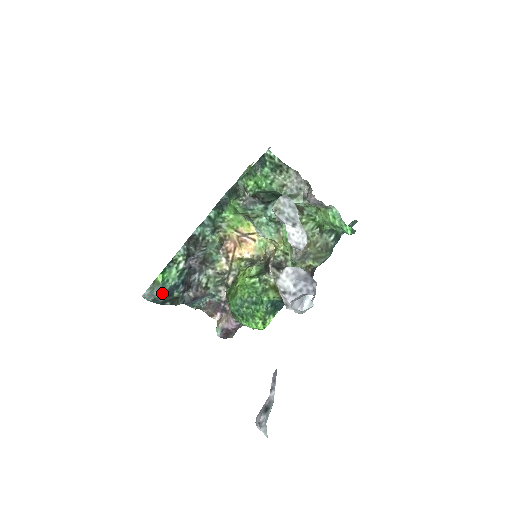
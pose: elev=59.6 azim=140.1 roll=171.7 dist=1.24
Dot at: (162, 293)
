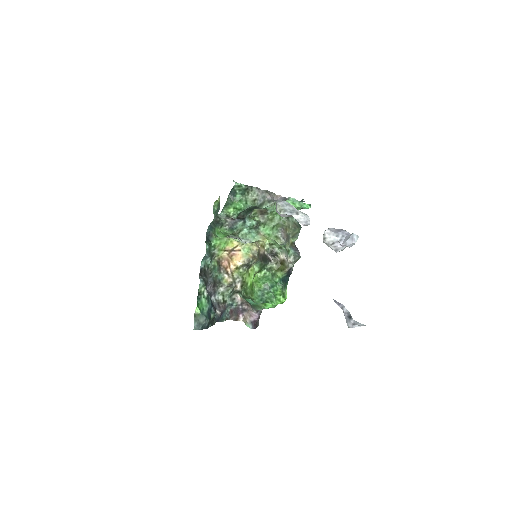
Dot at: (205, 319)
